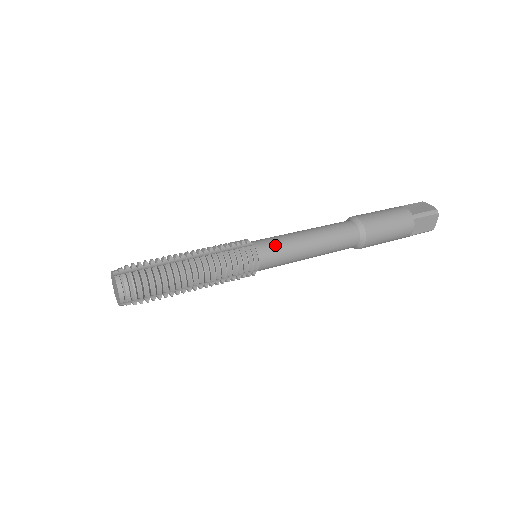
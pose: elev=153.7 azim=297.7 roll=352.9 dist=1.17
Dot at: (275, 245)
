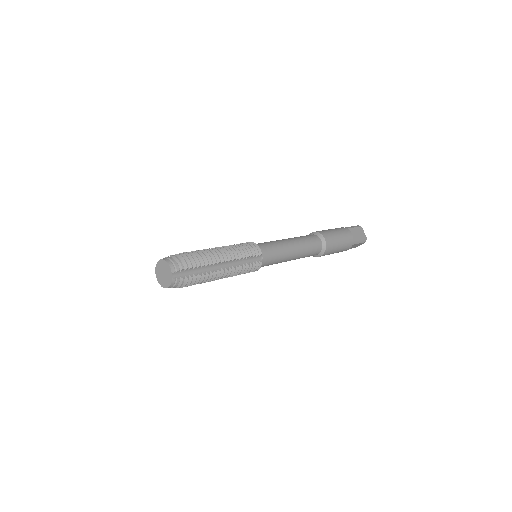
Dot at: (265, 243)
